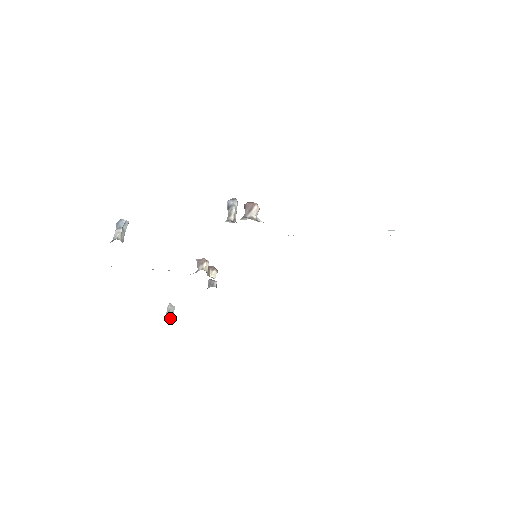
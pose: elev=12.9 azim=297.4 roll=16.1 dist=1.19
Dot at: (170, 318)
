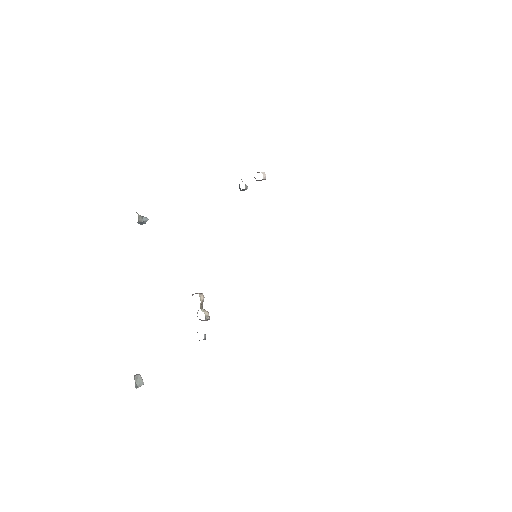
Dot at: (135, 385)
